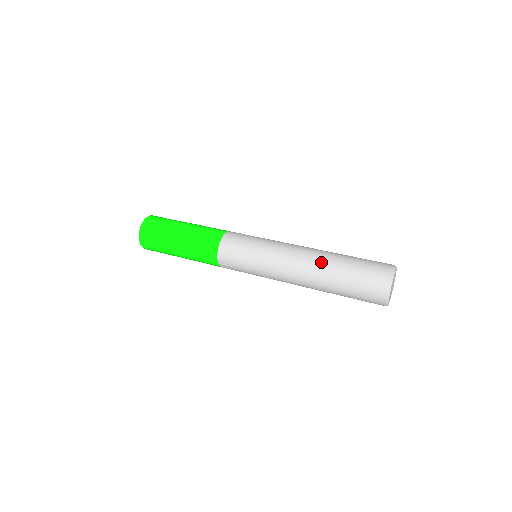
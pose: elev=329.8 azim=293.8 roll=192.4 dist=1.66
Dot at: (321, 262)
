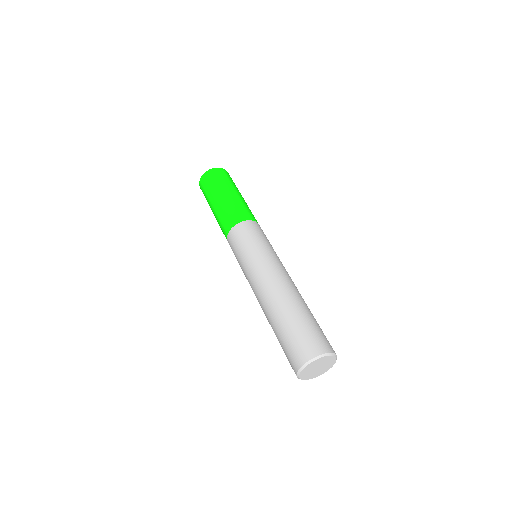
Dot at: (266, 312)
